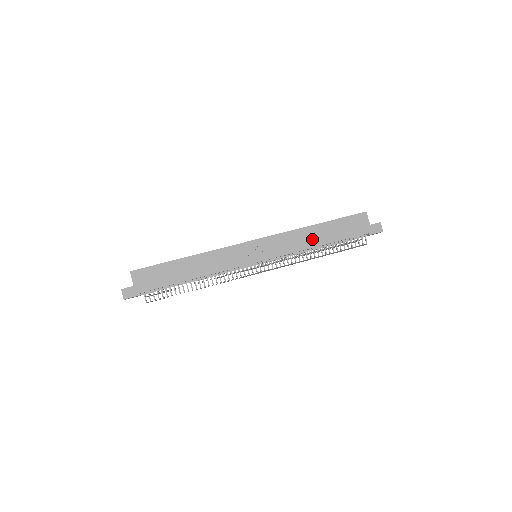
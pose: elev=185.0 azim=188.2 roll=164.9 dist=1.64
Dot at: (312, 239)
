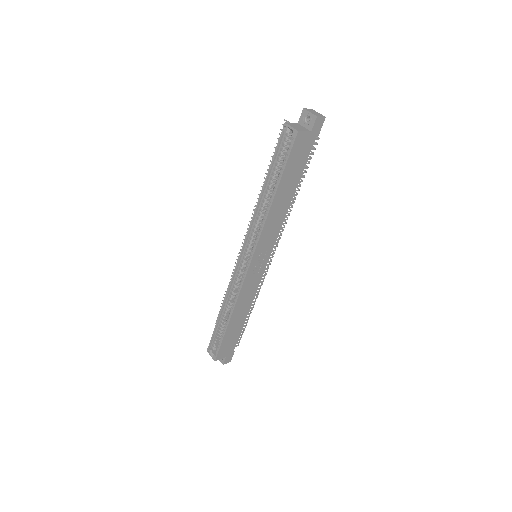
Dot at: (282, 206)
